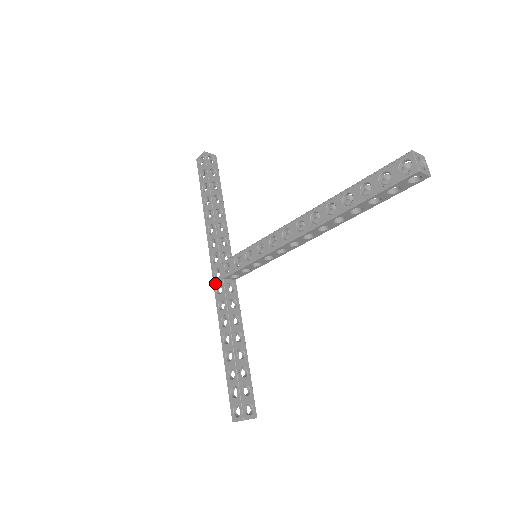
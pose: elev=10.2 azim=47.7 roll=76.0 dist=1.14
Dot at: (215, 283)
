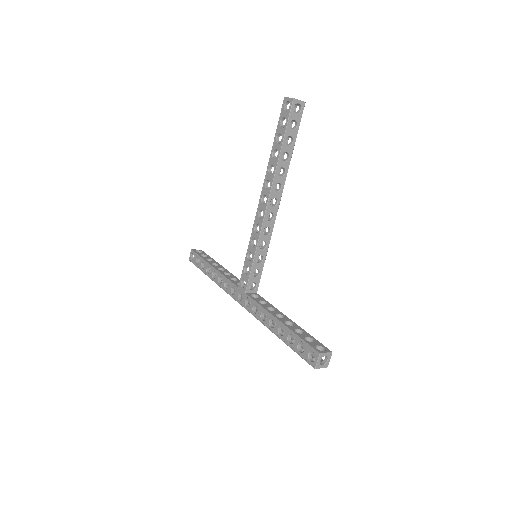
Dot at: (243, 304)
